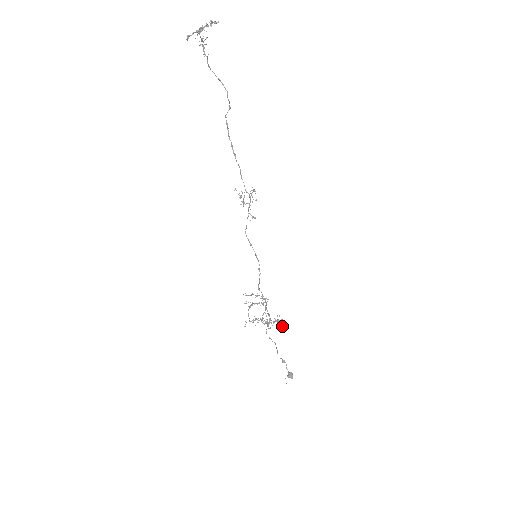
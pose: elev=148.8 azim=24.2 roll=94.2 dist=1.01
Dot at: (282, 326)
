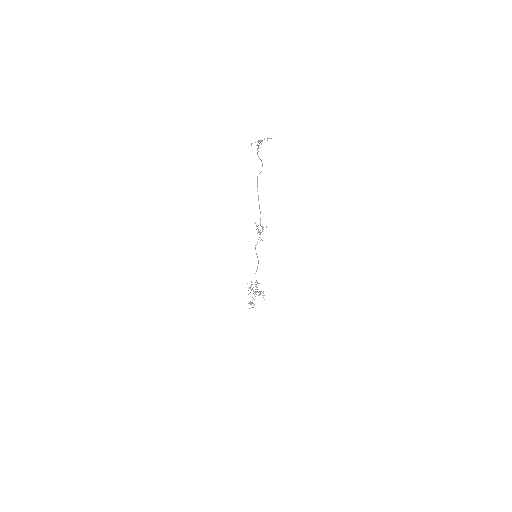
Dot at: occluded
